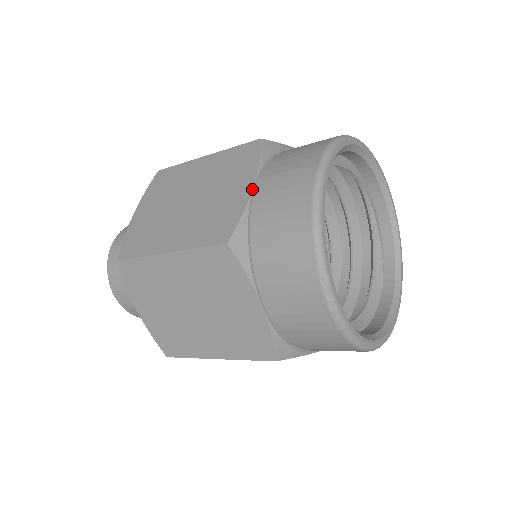
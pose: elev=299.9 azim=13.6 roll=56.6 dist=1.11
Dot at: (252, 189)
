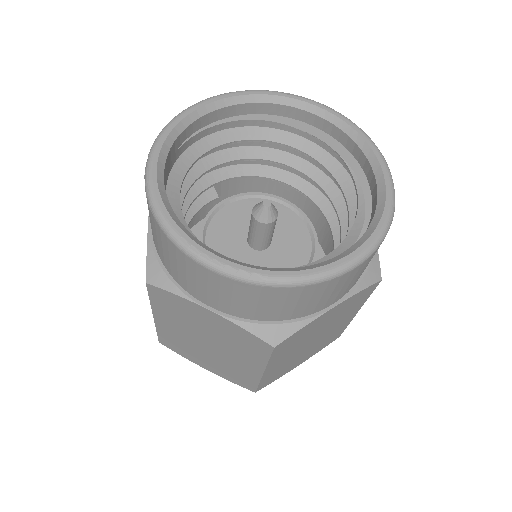
Dot at: occluded
